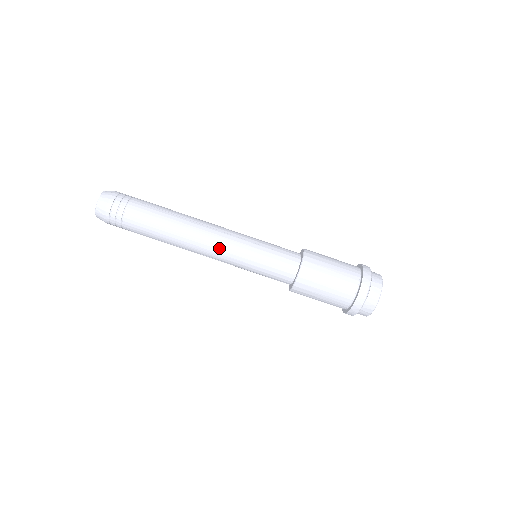
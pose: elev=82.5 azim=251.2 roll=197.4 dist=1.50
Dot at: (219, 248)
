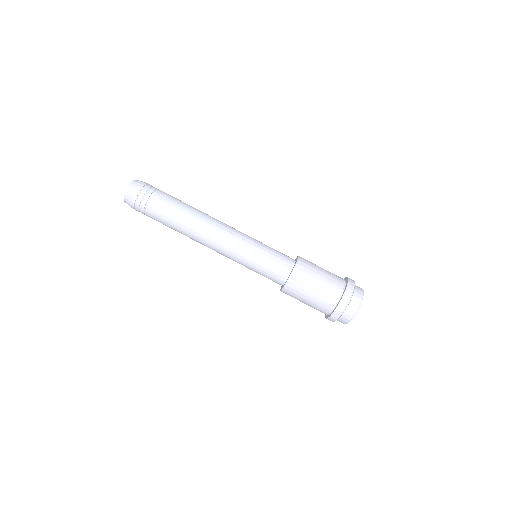
Dot at: (224, 245)
